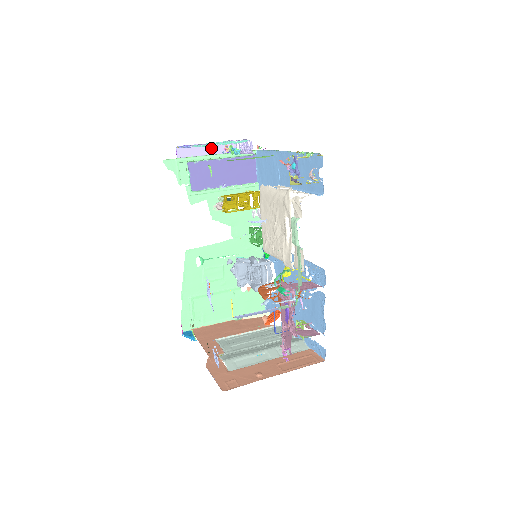
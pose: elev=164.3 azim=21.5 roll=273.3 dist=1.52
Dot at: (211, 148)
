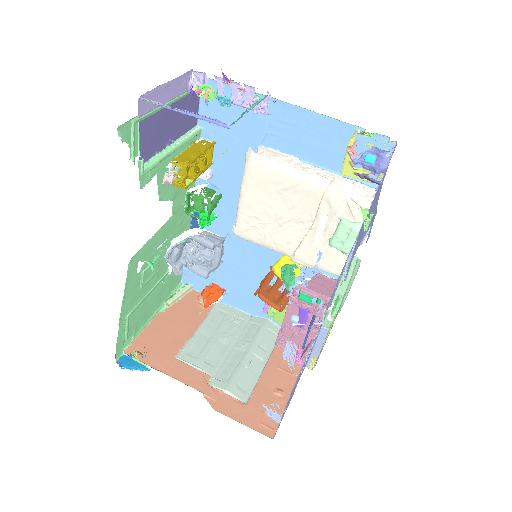
Dot at: (172, 88)
